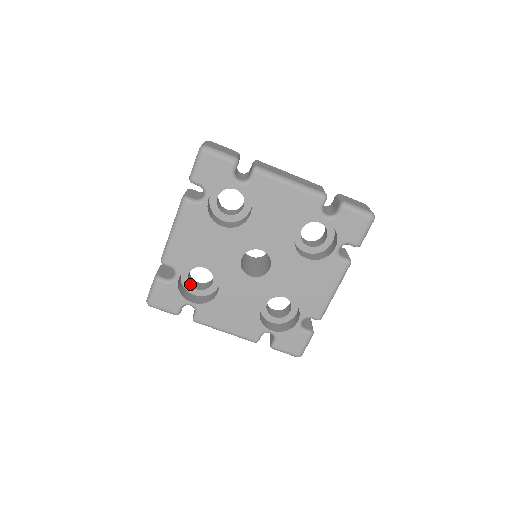
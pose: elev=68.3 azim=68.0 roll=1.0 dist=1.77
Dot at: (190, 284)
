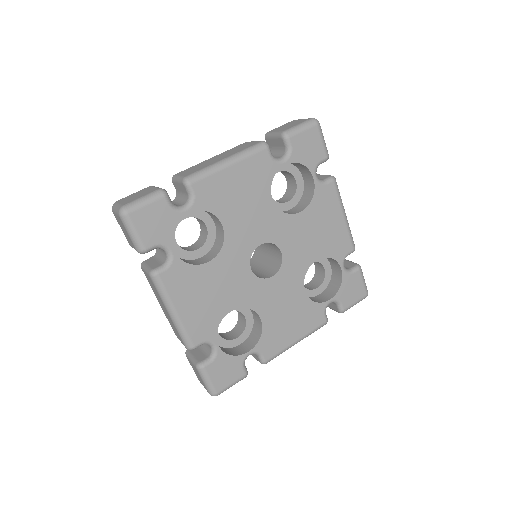
Dot at: (228, 339)
